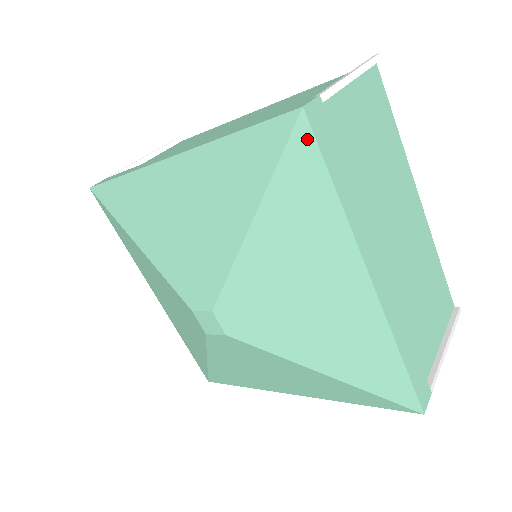
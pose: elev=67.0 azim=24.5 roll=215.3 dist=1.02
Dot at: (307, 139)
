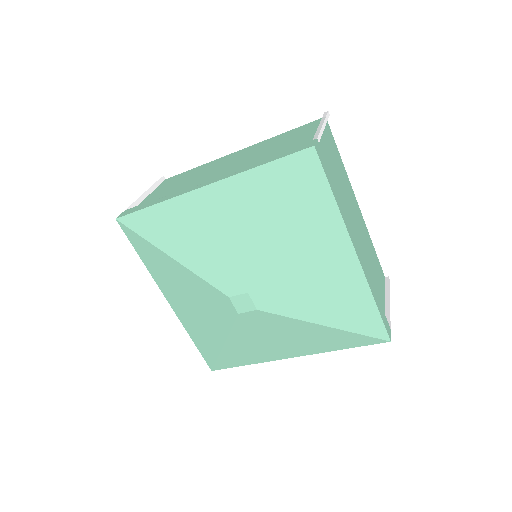
Dot at: (316, 165)
